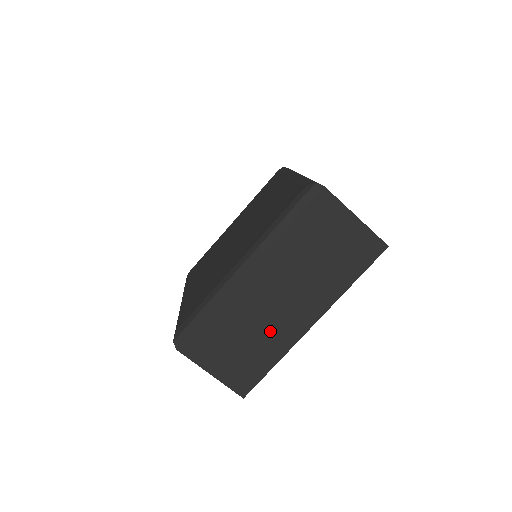
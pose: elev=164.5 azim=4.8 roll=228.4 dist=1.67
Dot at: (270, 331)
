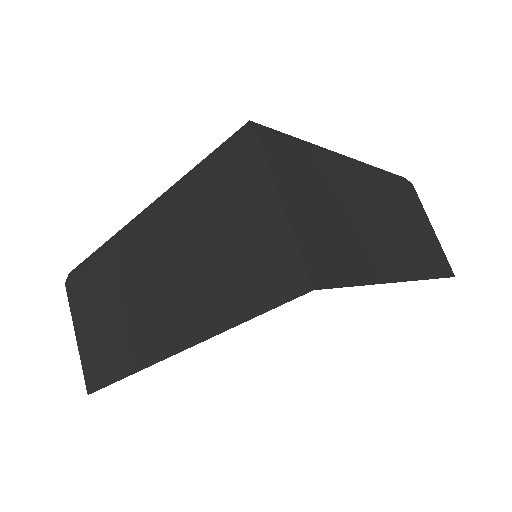
Dot at: (133, 325)
